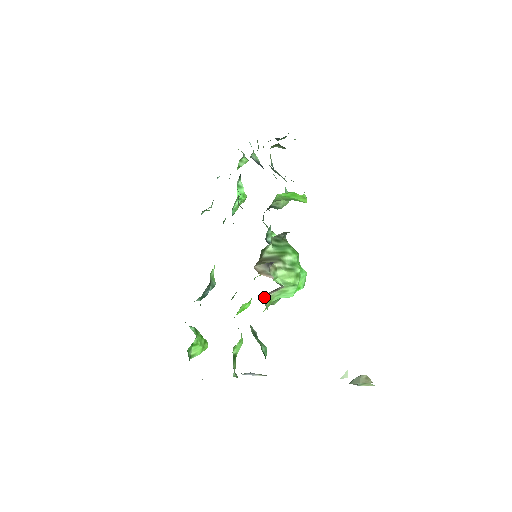
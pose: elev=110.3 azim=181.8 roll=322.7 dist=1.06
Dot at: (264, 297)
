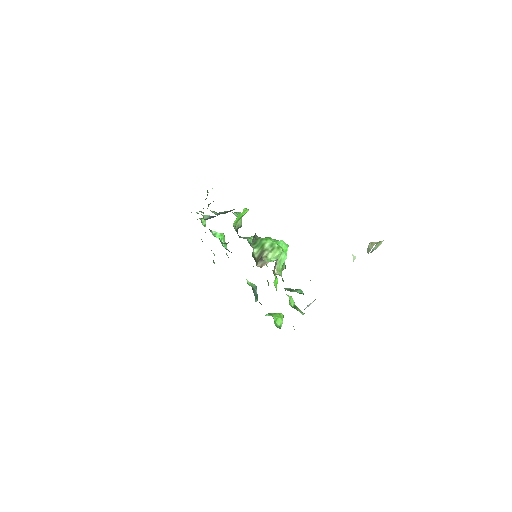
Dot at: (274, 273)
